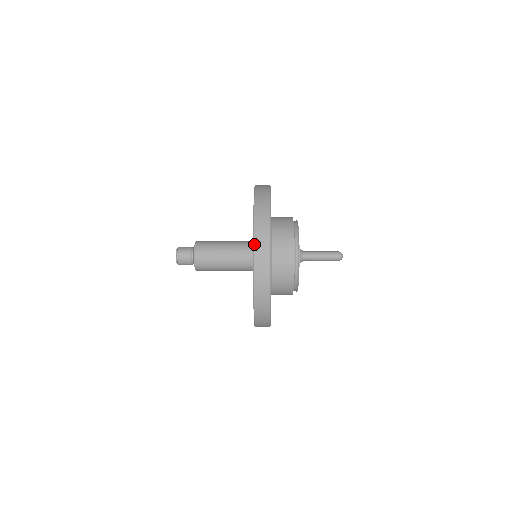
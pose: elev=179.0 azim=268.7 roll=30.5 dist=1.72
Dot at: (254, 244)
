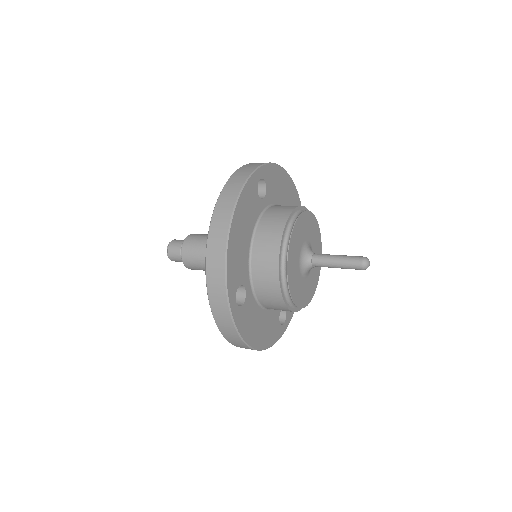
Dot at: occluded
